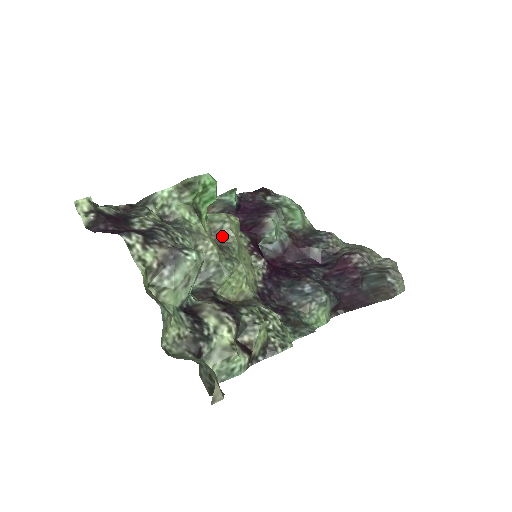
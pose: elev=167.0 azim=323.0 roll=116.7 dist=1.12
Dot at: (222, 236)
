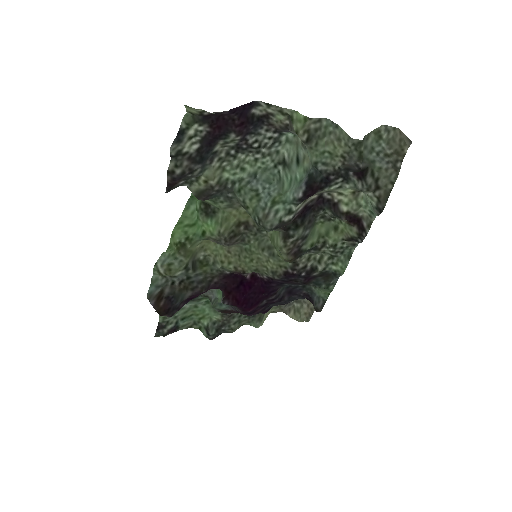
Dot at: occluded
